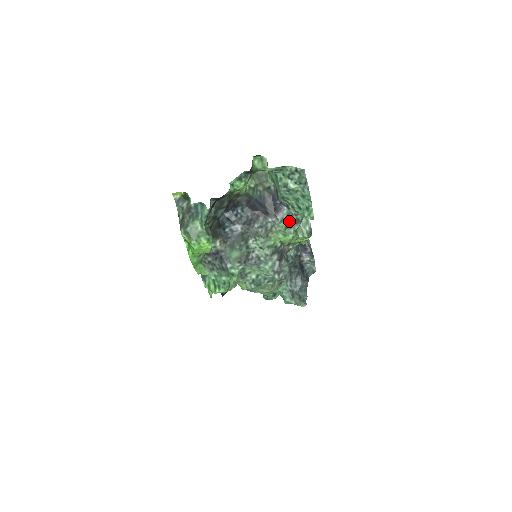
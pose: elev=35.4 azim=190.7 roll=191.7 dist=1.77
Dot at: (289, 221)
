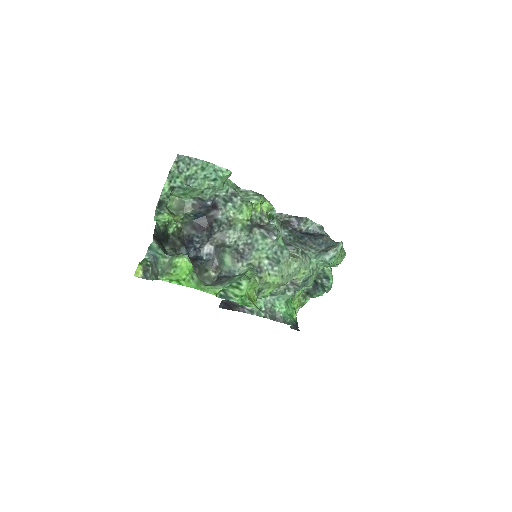
Dot at: (229, 201)
